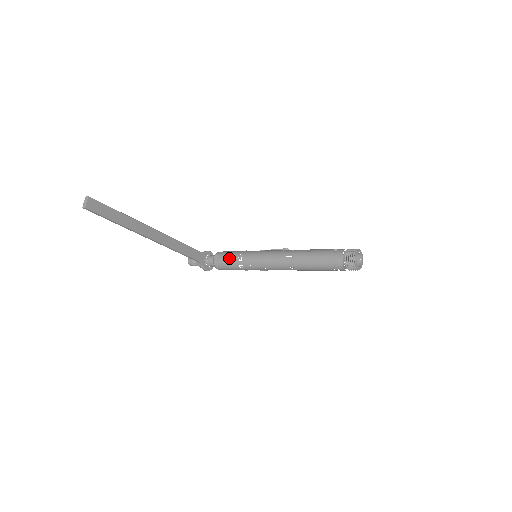
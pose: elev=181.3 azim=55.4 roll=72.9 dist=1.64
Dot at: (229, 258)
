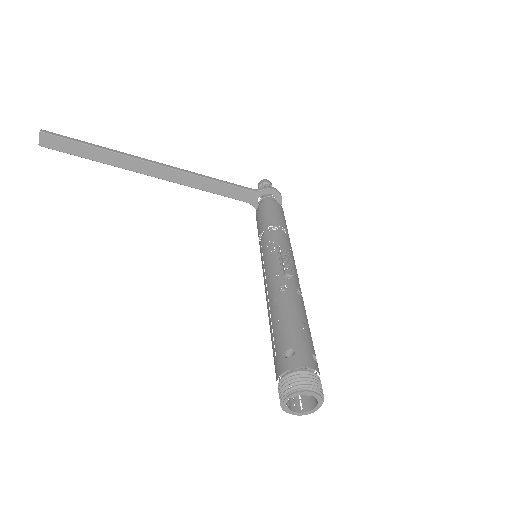
Dot at: (258, 225)
